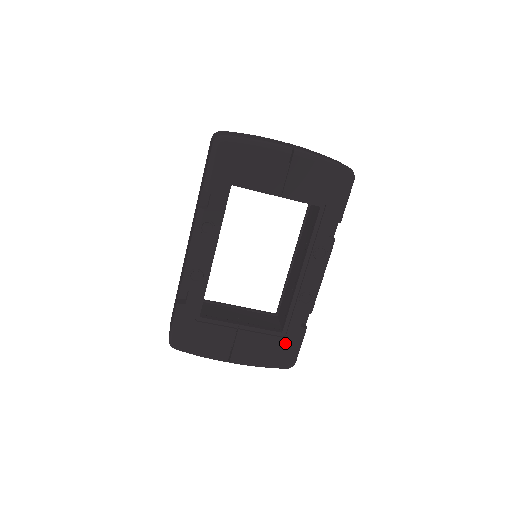
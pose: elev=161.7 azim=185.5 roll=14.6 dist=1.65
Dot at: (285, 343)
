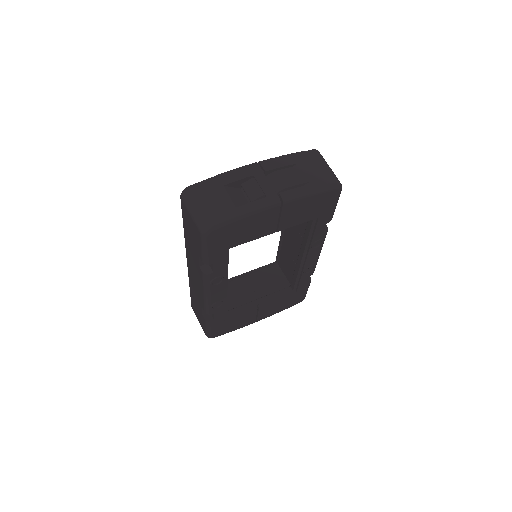
Dot at: (297, 295)
